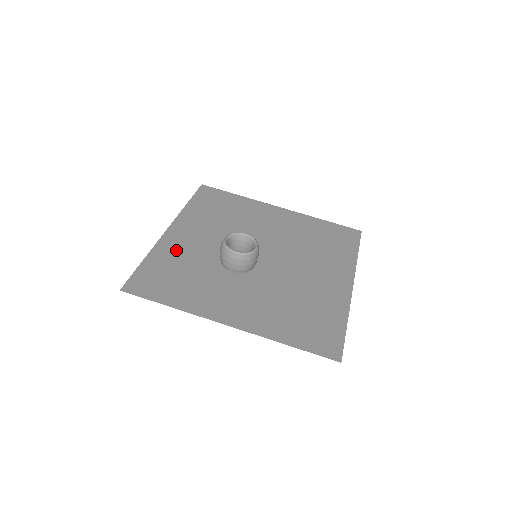
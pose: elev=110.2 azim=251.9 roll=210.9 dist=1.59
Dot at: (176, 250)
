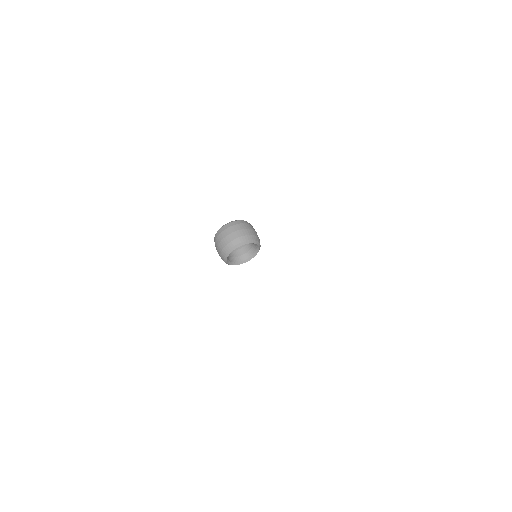
Dot at: occluded
